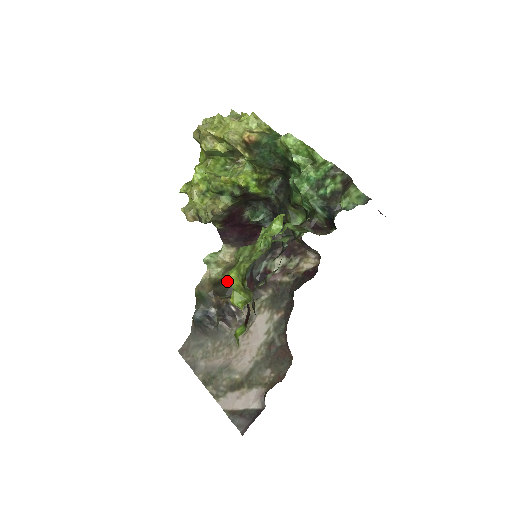
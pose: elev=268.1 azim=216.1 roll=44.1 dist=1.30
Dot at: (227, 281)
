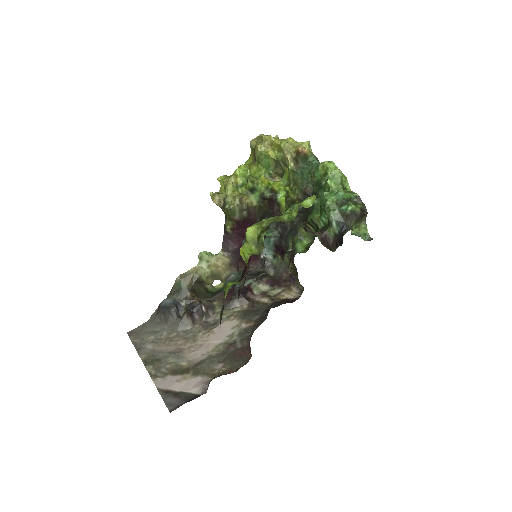
Dot at: (207, 287)
